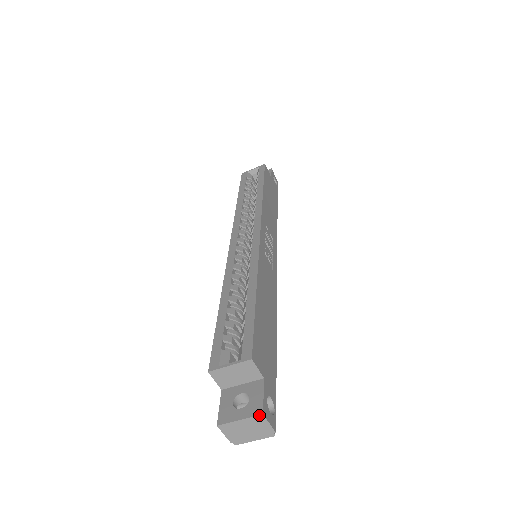
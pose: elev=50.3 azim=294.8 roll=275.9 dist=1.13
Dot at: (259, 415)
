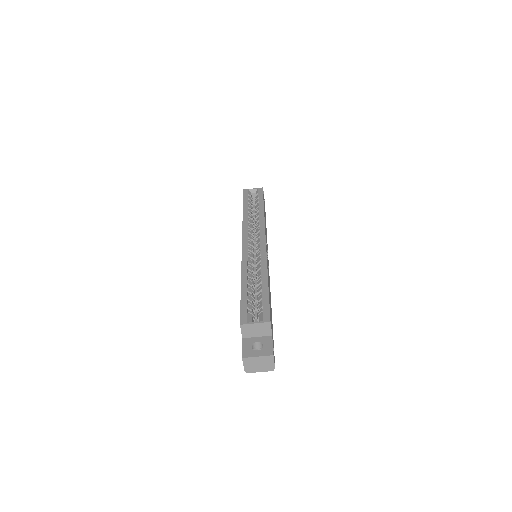
Dot at: (271, 355)
